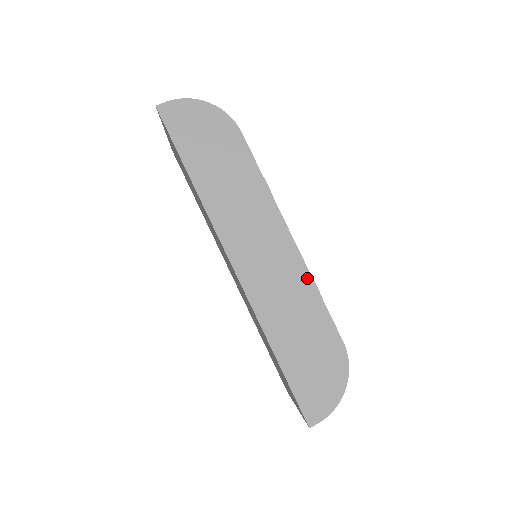
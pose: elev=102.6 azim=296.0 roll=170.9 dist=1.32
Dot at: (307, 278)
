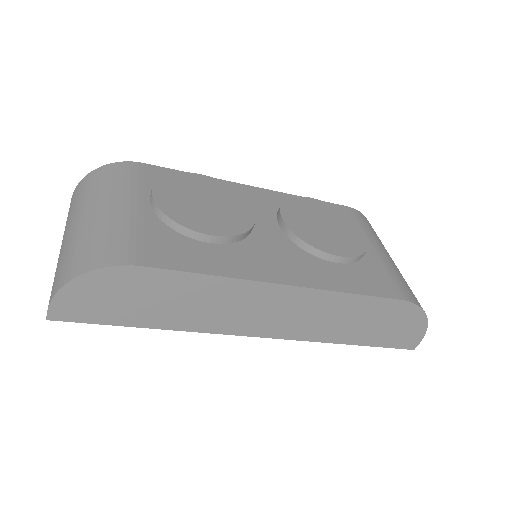
Dot at: (331, 295)
